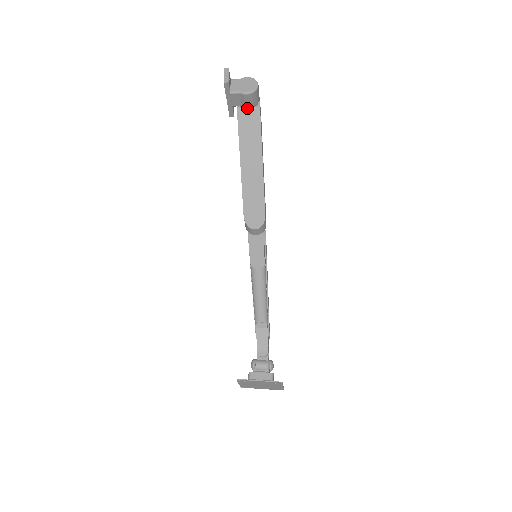
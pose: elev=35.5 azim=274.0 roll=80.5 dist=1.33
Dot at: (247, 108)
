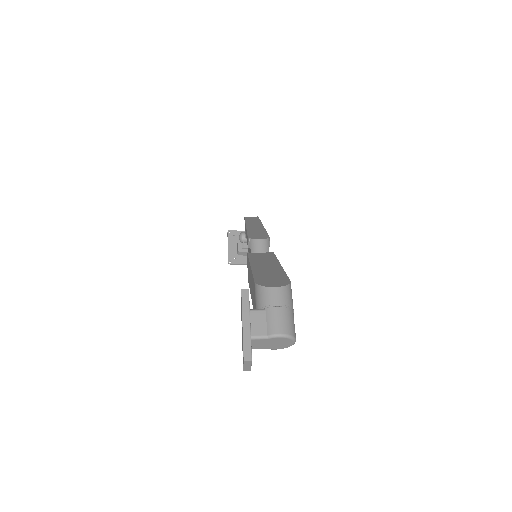
Dot at: occluded
